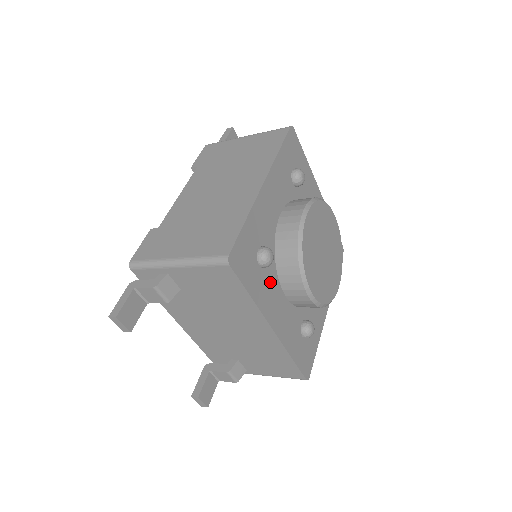
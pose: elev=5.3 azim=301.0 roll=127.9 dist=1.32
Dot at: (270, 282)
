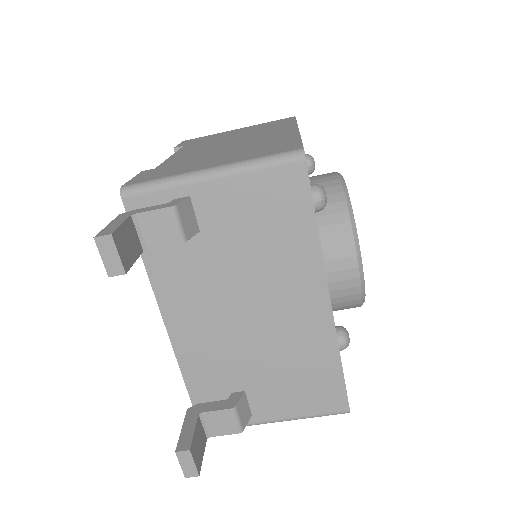
Dot at: occluded
